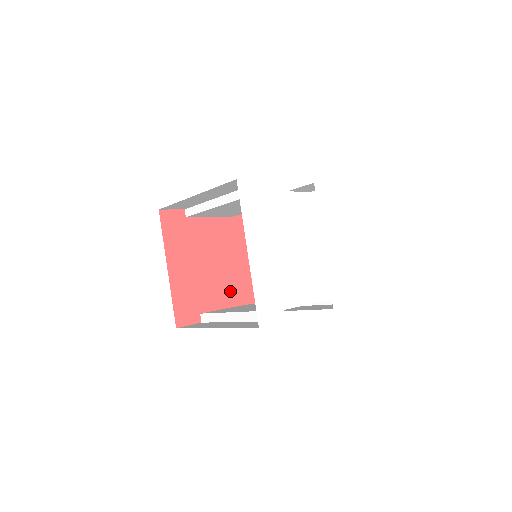
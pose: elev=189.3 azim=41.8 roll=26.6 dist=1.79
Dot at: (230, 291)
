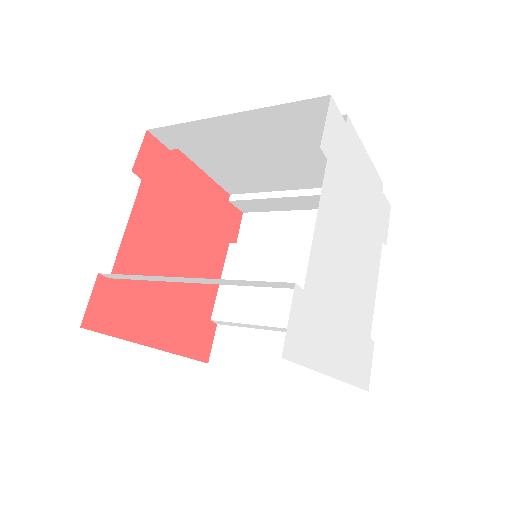
Dot at: (210, 258)
